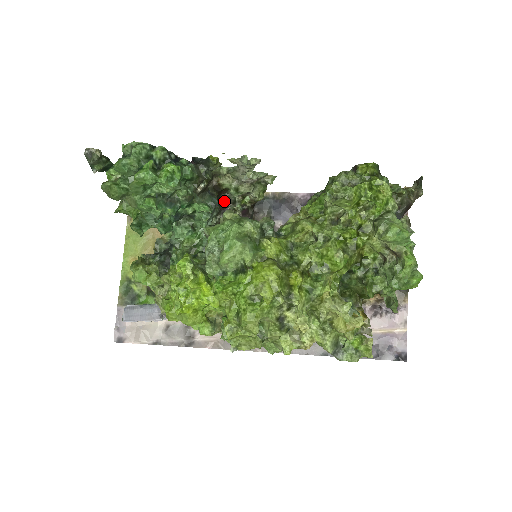
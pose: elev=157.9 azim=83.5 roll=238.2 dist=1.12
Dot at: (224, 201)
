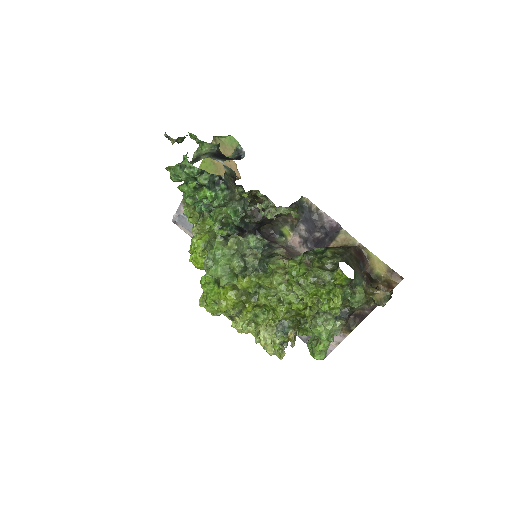
Dot at: occluded
